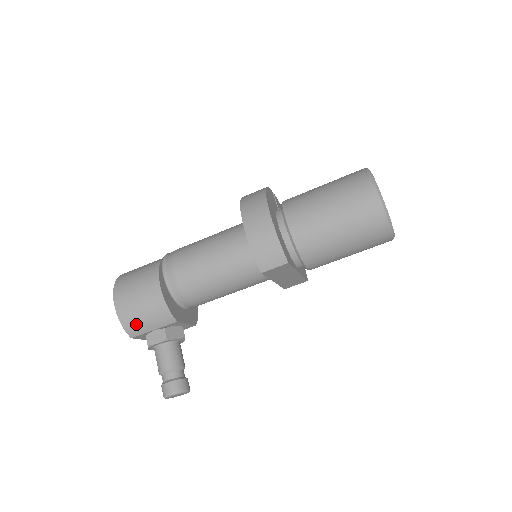
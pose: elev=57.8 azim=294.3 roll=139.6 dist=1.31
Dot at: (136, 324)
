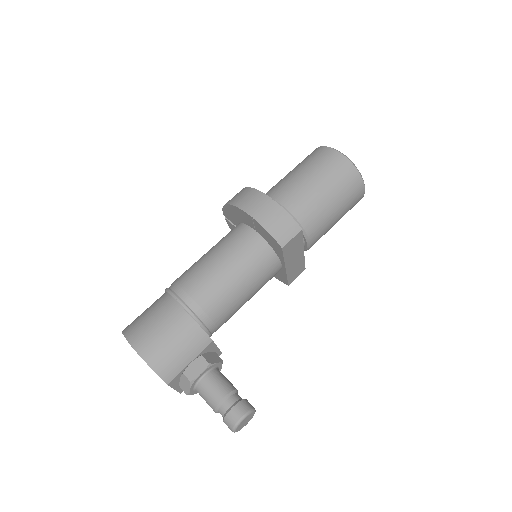
Dot at: (170, 362)
